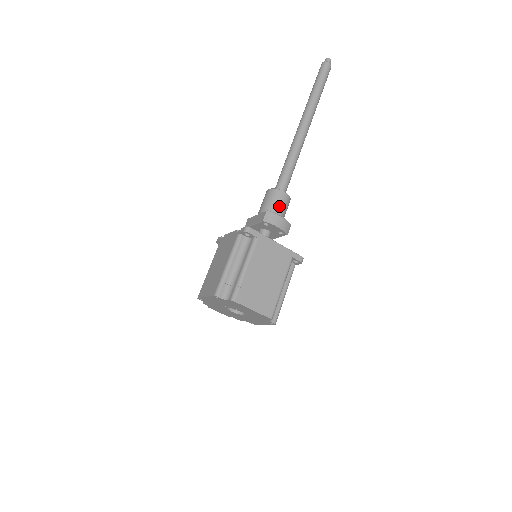
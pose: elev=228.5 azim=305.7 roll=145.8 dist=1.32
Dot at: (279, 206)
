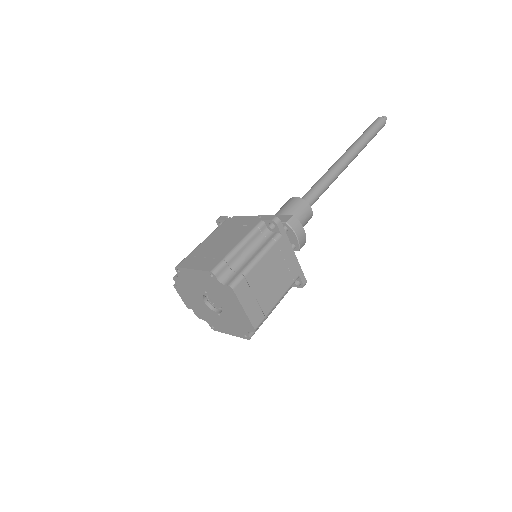
Dot at: (302, 218)
